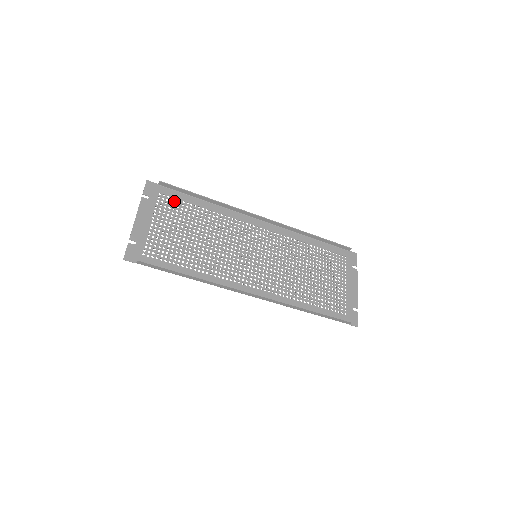
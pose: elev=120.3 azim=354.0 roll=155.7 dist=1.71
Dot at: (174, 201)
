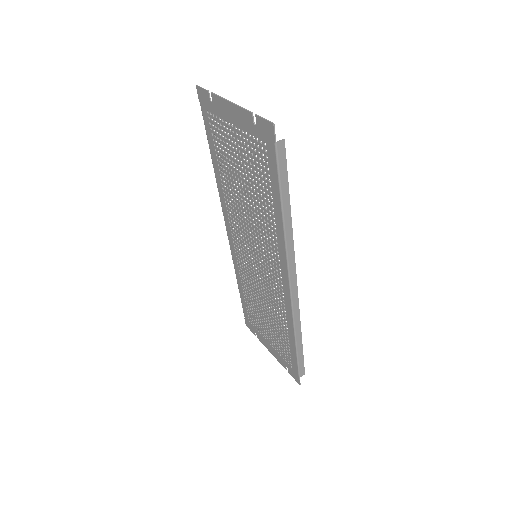
Dot at: (215, 133)
